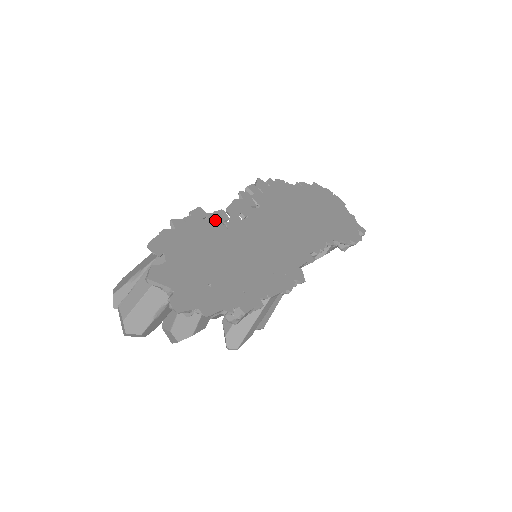
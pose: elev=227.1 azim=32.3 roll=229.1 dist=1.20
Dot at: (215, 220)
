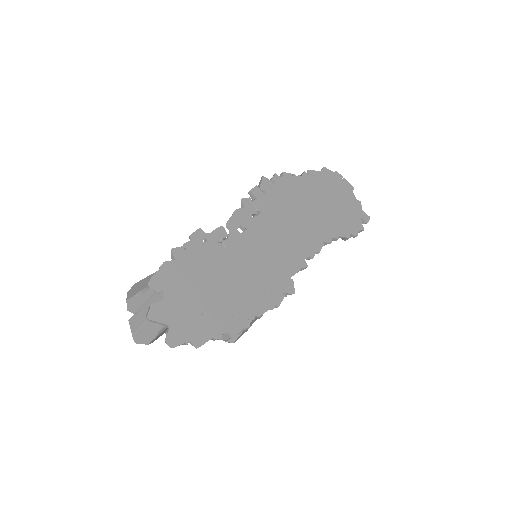
Dot at: (214, 240)
